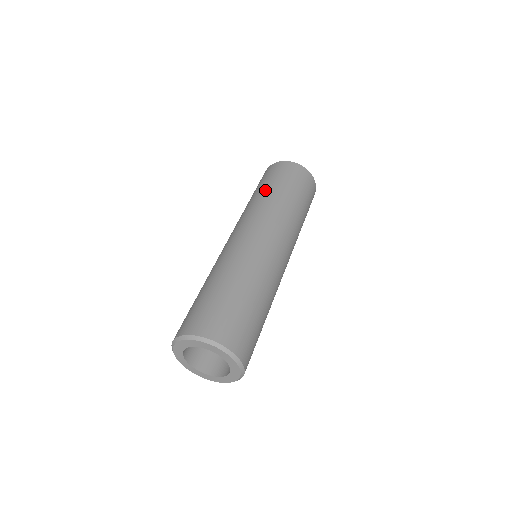
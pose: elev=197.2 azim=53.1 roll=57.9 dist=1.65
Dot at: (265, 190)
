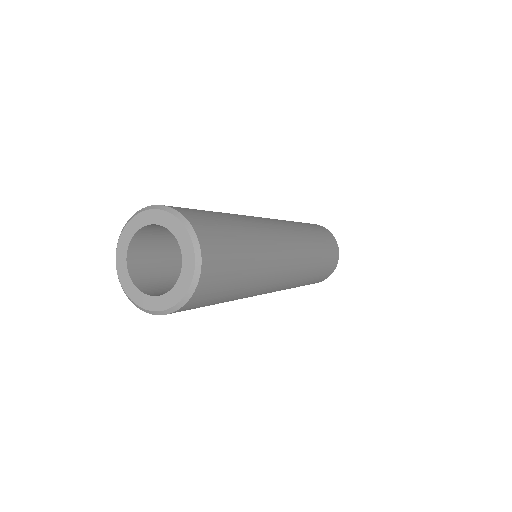
Dot at: occluded
